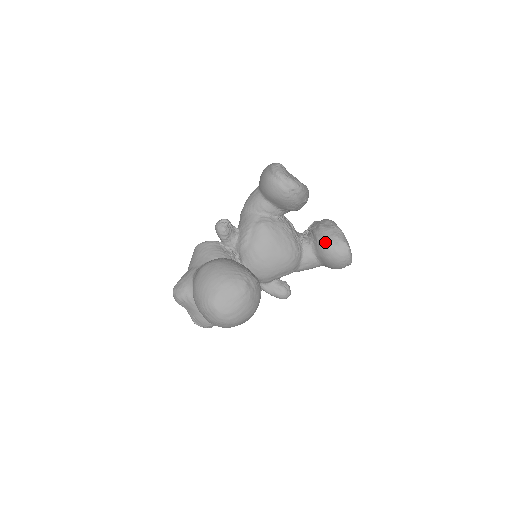
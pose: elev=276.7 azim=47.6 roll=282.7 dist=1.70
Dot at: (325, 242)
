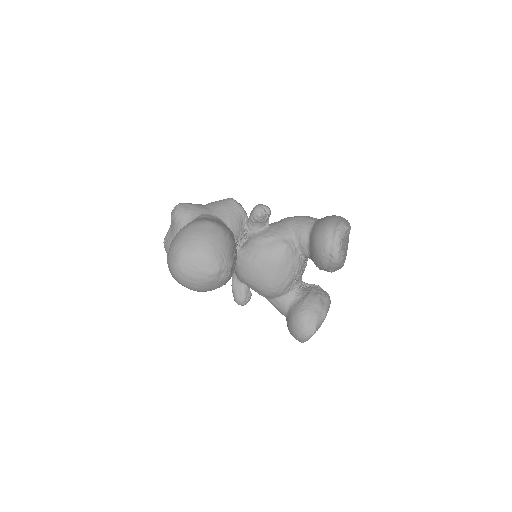
Dot at: (305, 310)
